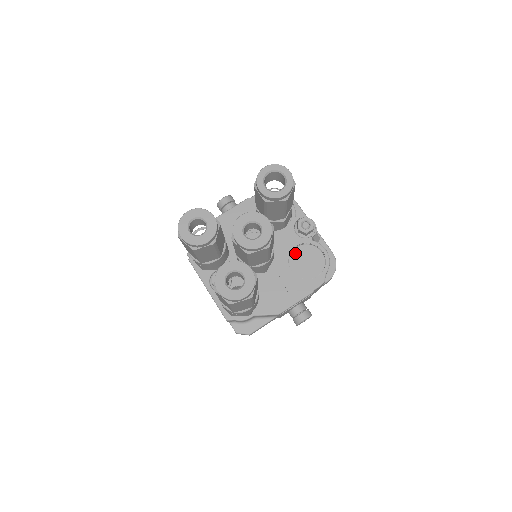
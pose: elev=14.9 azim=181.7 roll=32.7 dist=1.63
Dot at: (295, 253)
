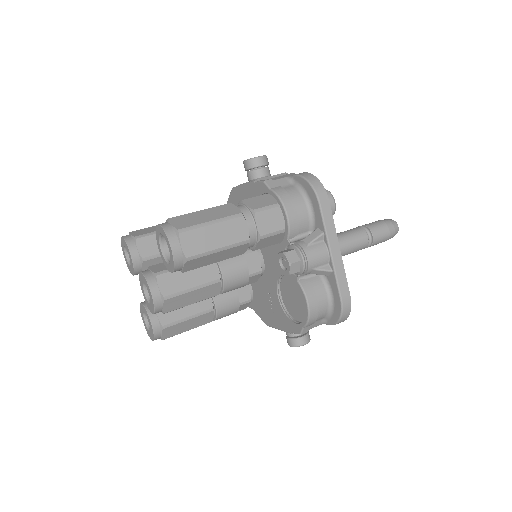
Dot at: (285, 280)
